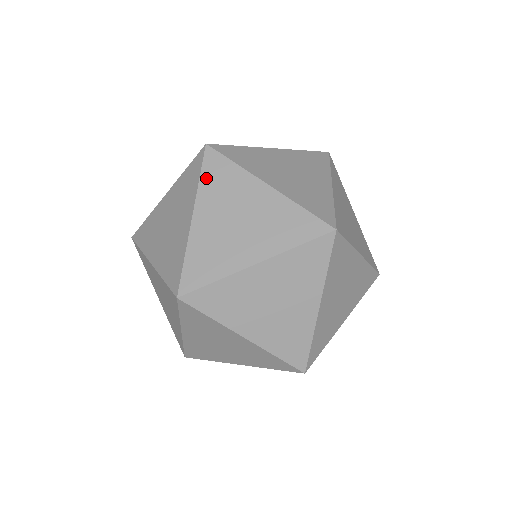
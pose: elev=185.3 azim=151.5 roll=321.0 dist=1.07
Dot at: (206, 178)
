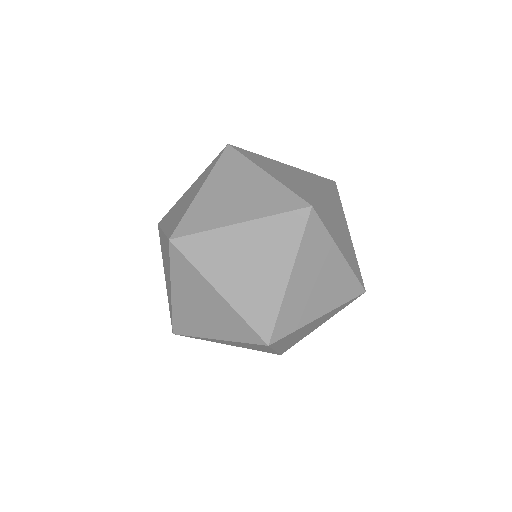
Dot at: (174, 268)
